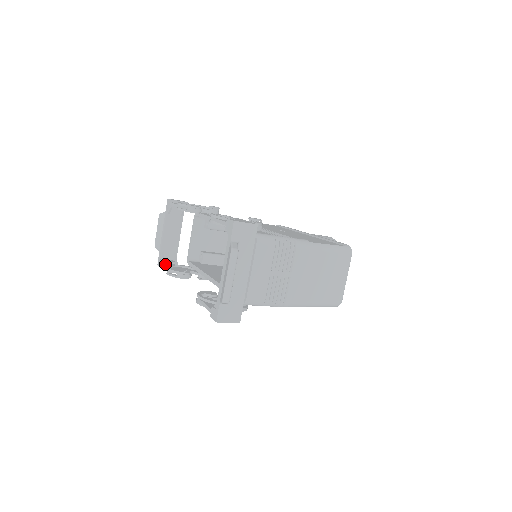
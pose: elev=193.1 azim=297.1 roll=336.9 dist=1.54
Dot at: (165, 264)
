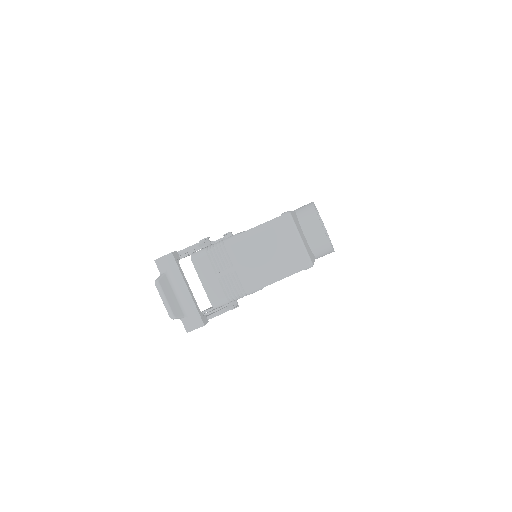
Dot at: occluded
